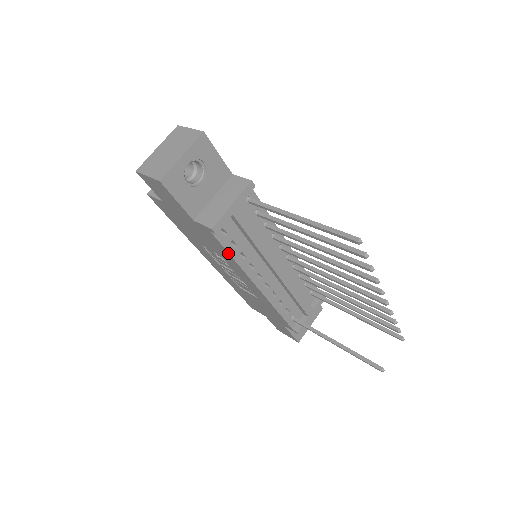
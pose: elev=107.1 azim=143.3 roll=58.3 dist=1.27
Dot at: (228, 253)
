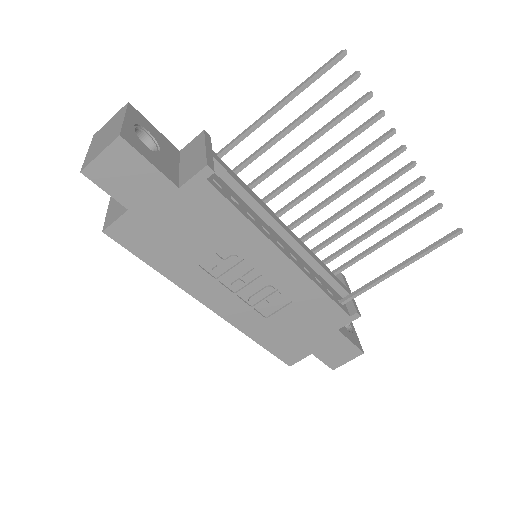
Dot at: (237, 210)
